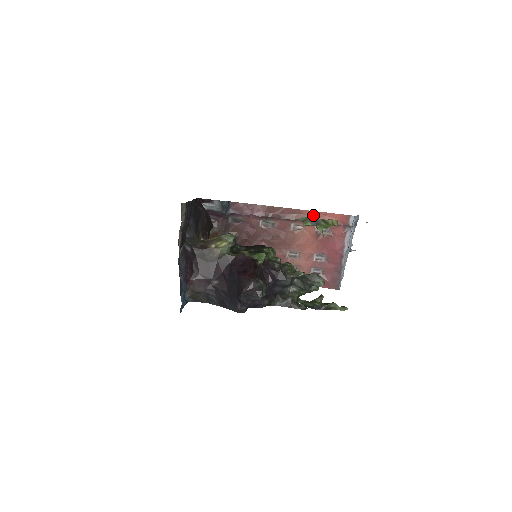
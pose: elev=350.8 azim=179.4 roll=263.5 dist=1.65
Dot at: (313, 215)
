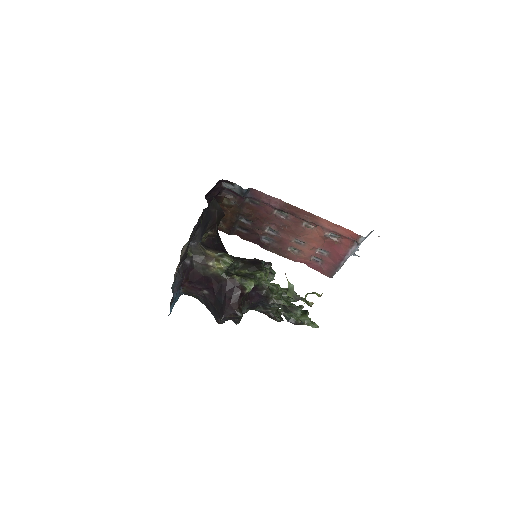
Dot at: (327, 223)
